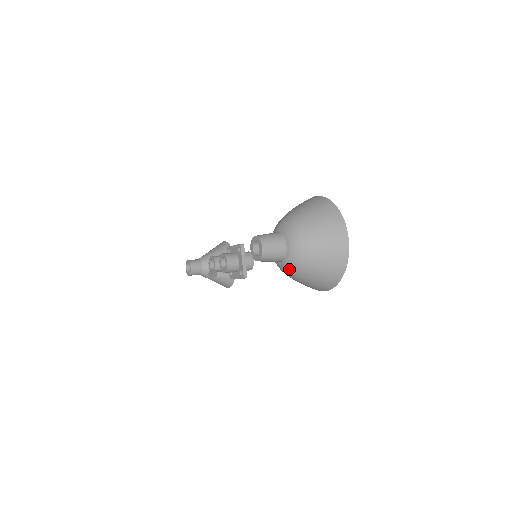
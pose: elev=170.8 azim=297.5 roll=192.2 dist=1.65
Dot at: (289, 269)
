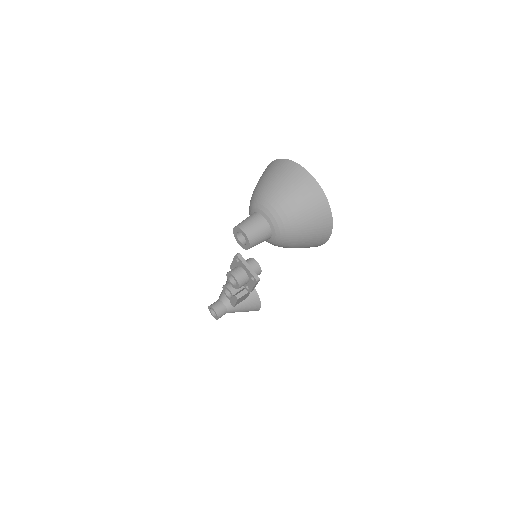
Dot at: (282, 238)
